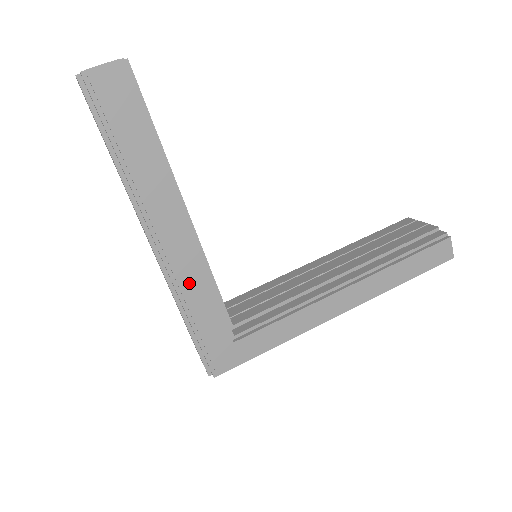
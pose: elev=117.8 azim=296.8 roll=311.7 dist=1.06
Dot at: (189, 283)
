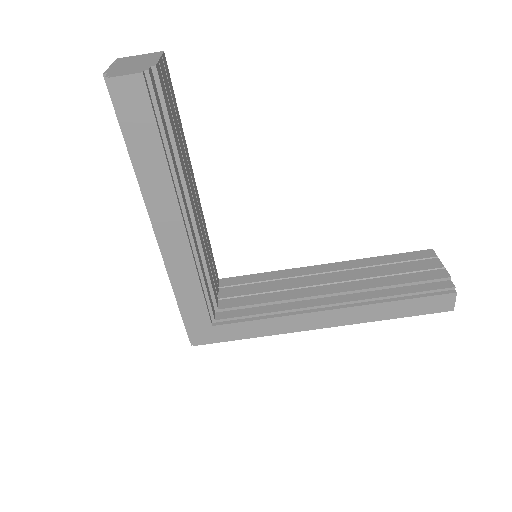
Dot at: (180, 273)
